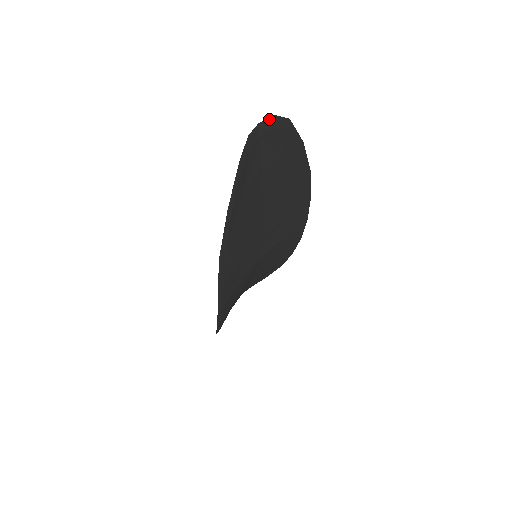
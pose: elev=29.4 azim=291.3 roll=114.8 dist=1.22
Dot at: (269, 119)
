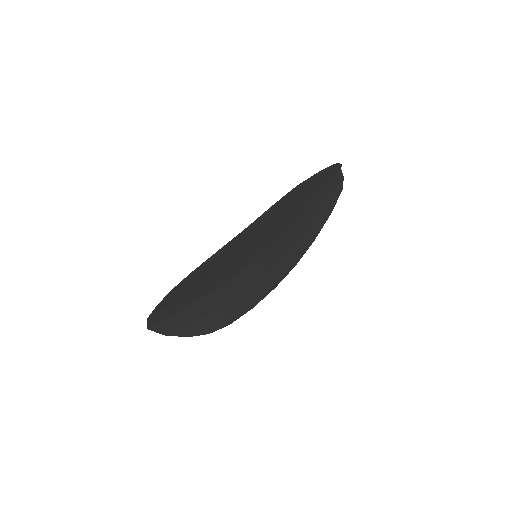
Dot at: (342, 176)
